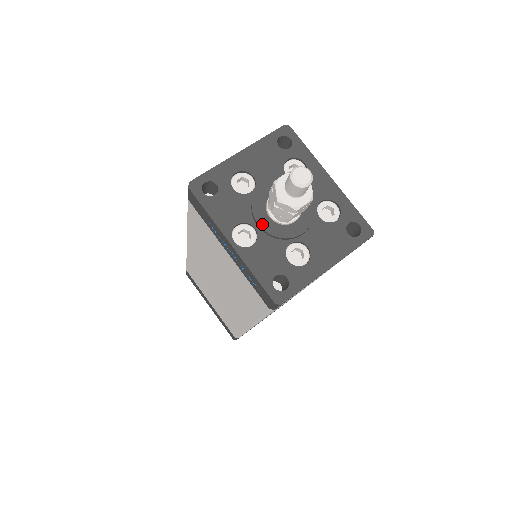
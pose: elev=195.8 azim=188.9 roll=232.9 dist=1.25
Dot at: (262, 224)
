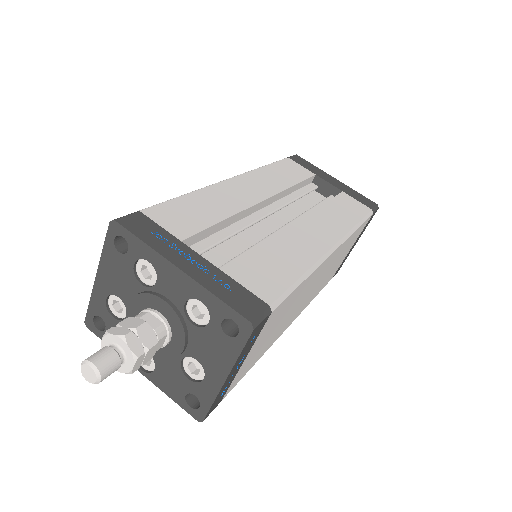
Dot at: occluded
